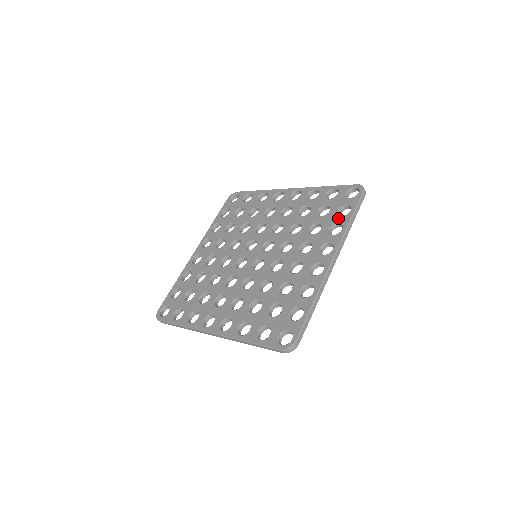
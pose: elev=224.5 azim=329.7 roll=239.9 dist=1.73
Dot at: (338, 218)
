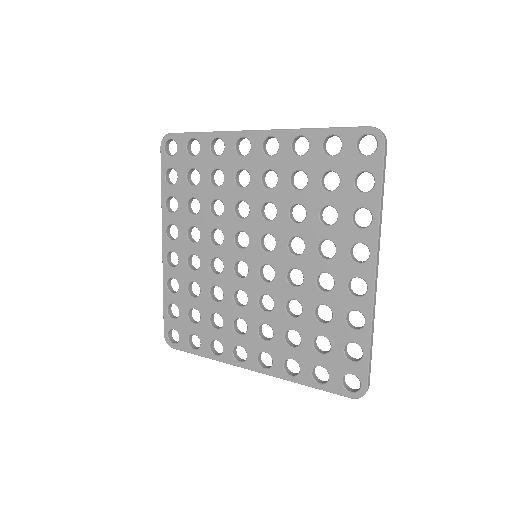
Dot at: (359, 198)
